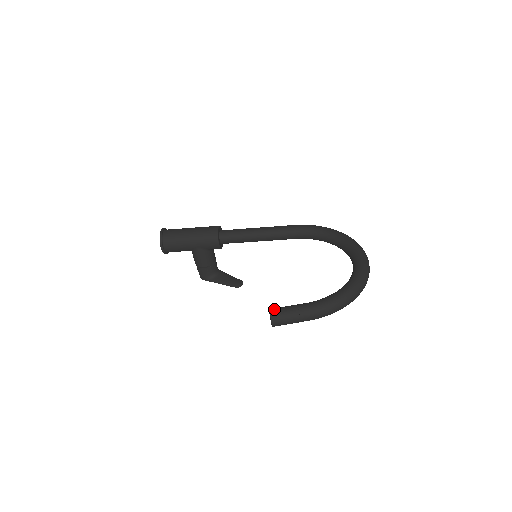
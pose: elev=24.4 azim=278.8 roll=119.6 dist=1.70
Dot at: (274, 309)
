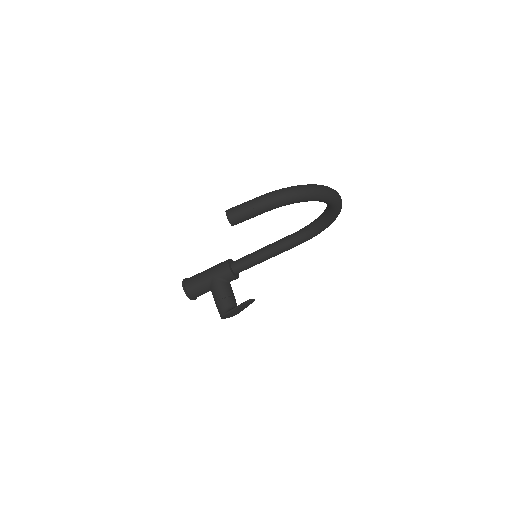
Dot at: occluded
